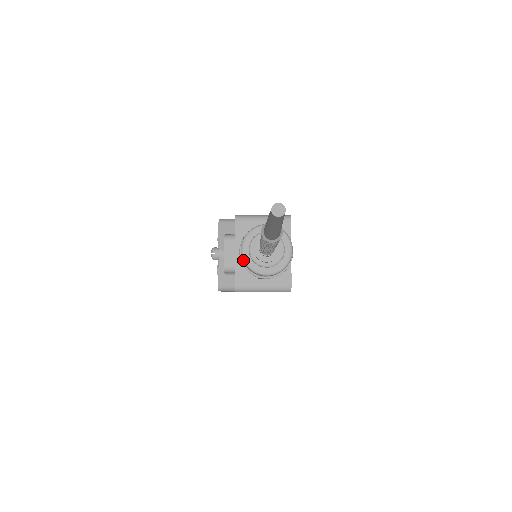
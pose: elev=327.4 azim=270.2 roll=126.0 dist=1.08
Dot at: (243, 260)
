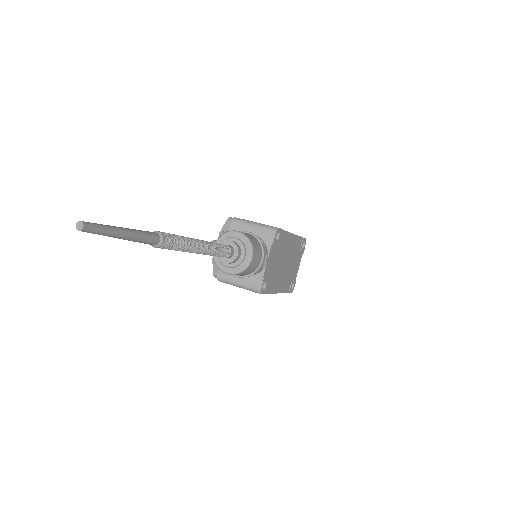
Dot at: occluded
